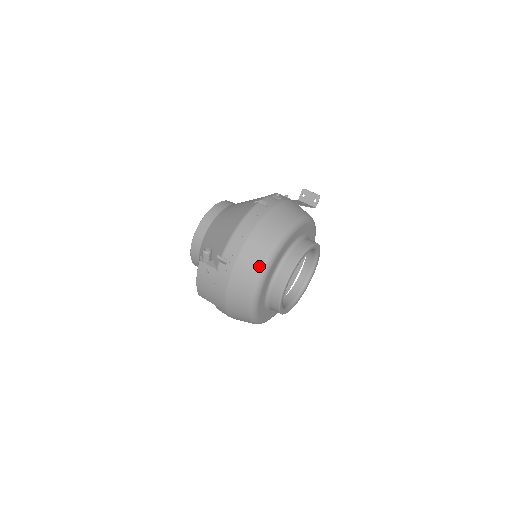
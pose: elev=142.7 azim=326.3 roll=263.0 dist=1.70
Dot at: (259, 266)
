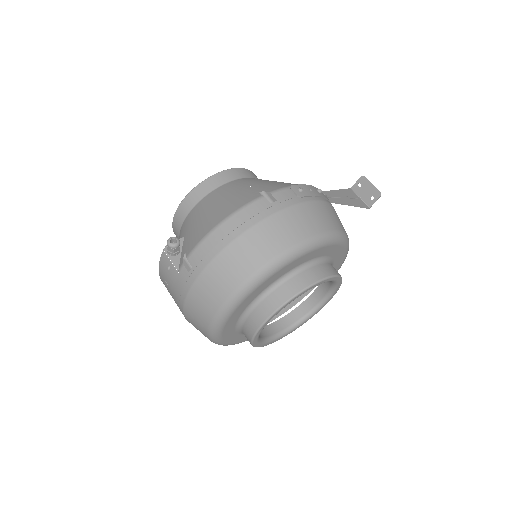
Dot at: (228, 292)
